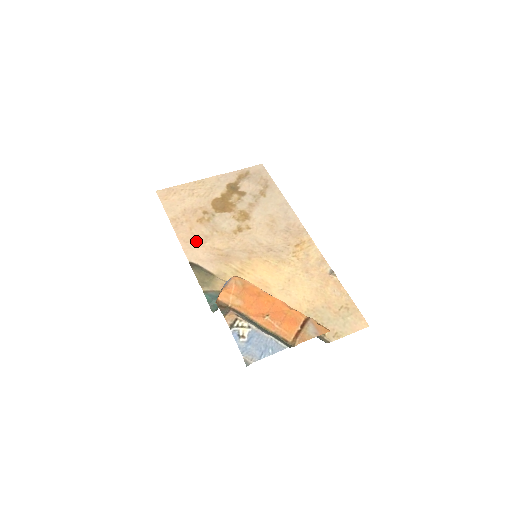
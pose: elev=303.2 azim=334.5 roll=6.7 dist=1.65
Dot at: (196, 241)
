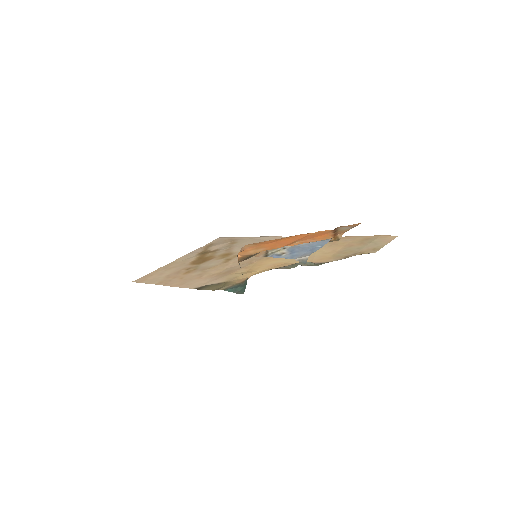
Dot at: (192, 280)
